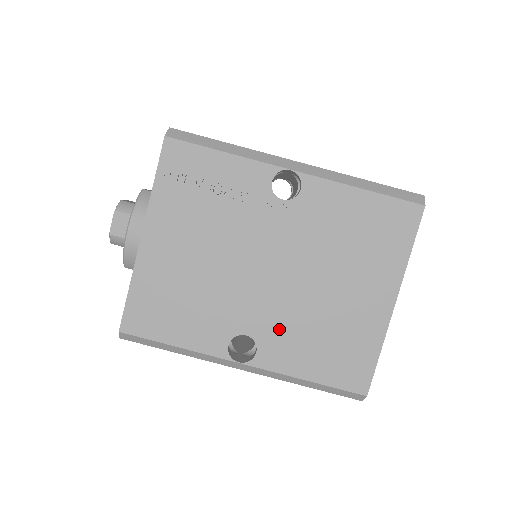
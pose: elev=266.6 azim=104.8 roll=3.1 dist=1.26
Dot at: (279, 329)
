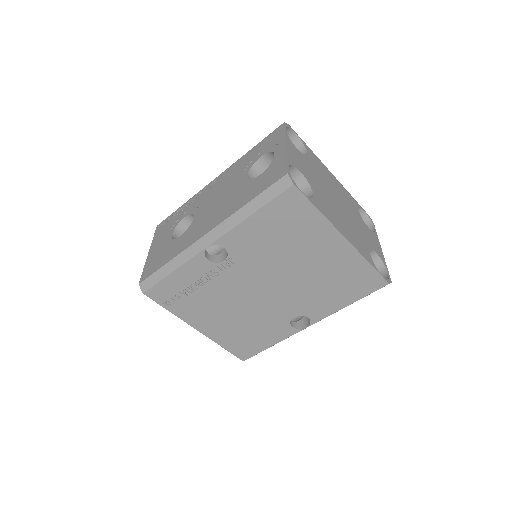
Dot at: (305, 302)
